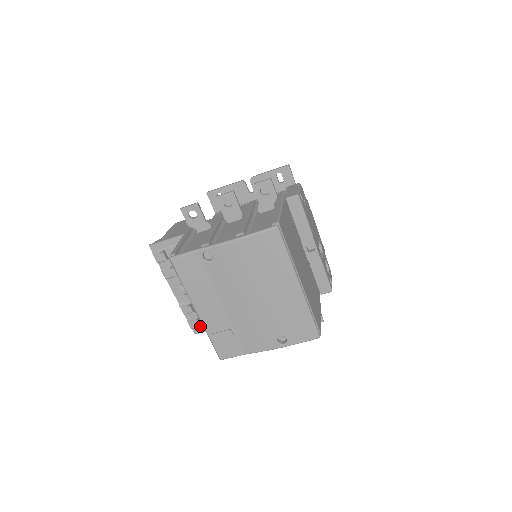
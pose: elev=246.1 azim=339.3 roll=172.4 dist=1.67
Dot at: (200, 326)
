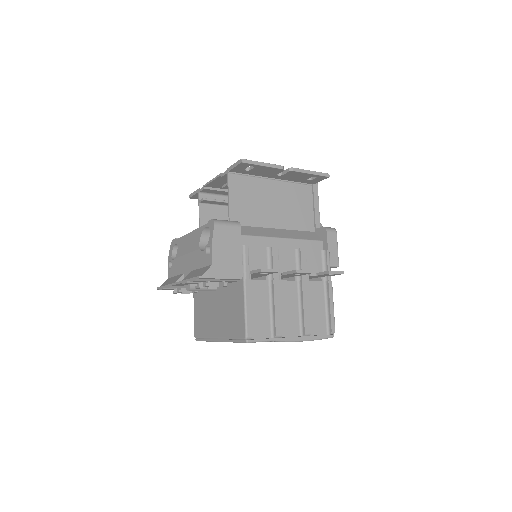
Dot at: occluded
